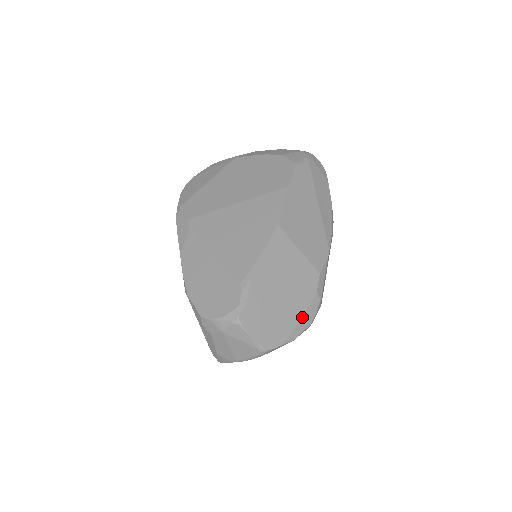
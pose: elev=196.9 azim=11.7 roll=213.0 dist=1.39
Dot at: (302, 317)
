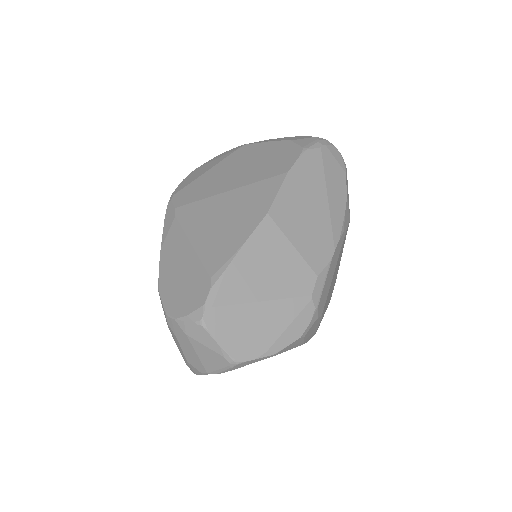
Dot at: (289, 326)
